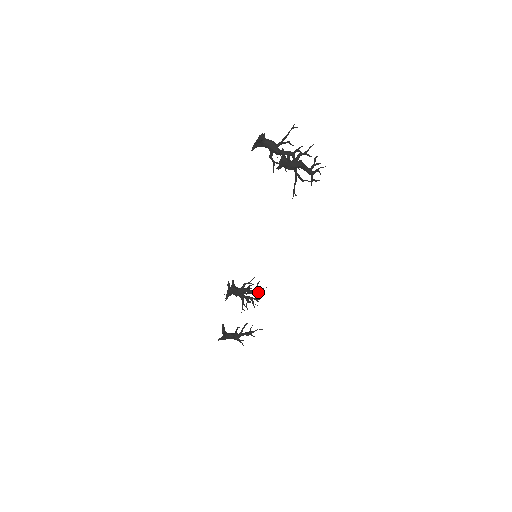
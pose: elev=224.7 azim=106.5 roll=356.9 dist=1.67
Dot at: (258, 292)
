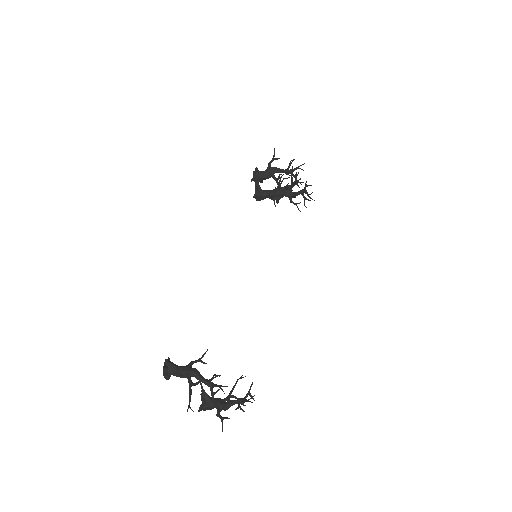
Dot at: (292, 186)
